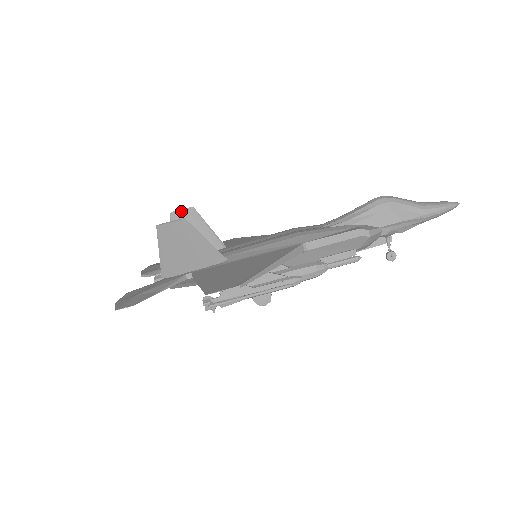
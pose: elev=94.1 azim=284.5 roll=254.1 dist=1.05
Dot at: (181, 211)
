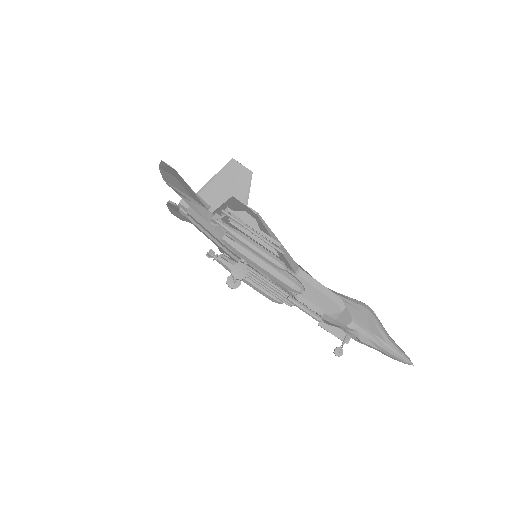
Dot at: occluded
